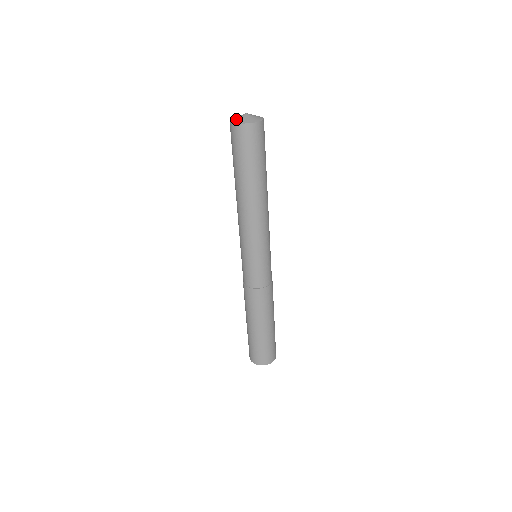
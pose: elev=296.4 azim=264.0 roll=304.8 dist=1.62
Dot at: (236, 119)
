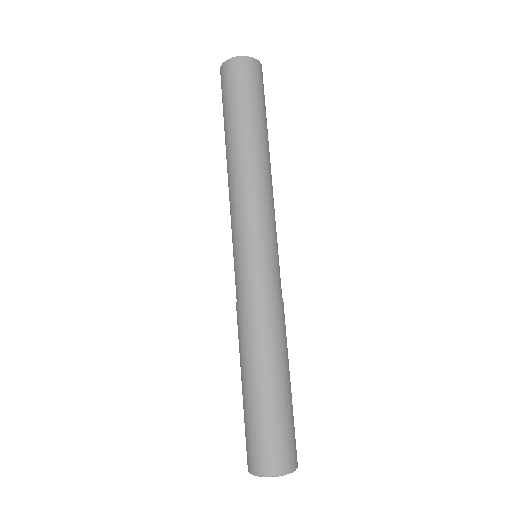
Dot at: occluded
